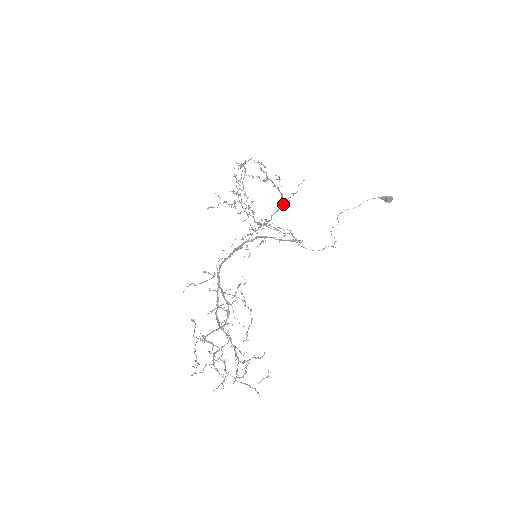
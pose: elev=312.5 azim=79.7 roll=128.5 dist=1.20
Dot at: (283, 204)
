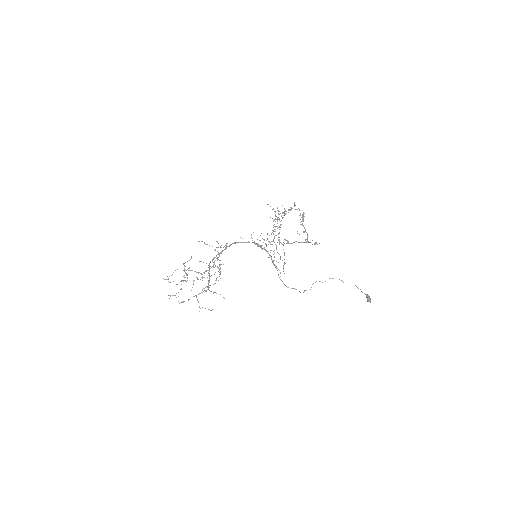
Dot at: (308, 242)
